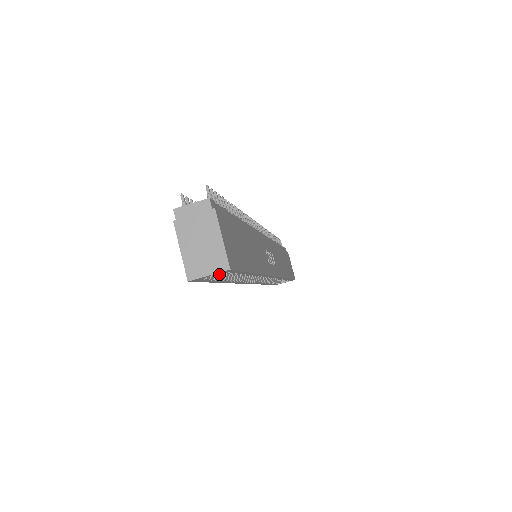
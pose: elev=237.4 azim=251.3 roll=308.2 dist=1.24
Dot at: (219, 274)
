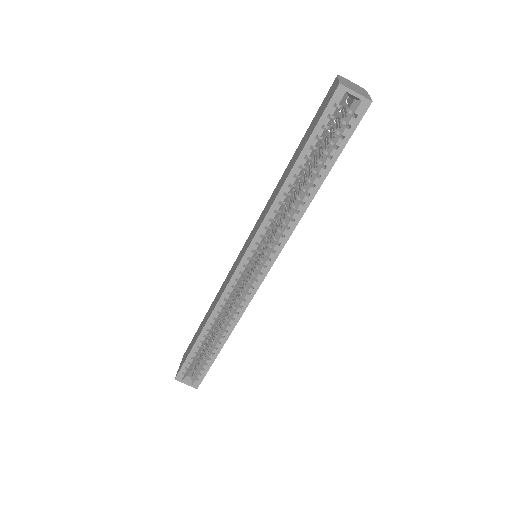
Dot at: (320, 140)
